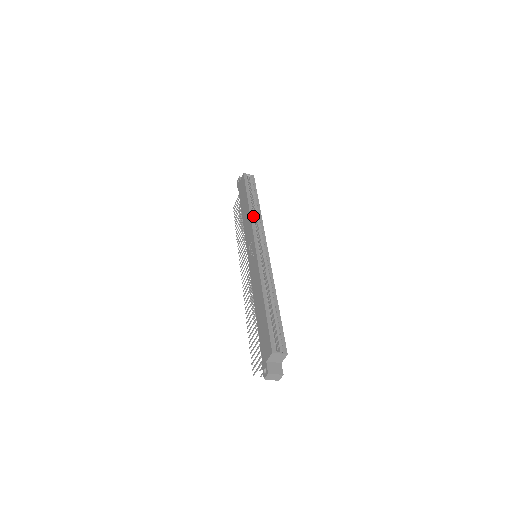
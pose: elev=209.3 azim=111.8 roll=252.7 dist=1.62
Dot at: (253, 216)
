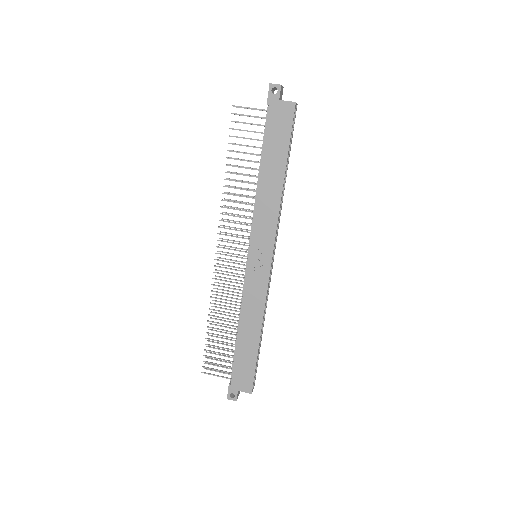
Dot at: occluded
